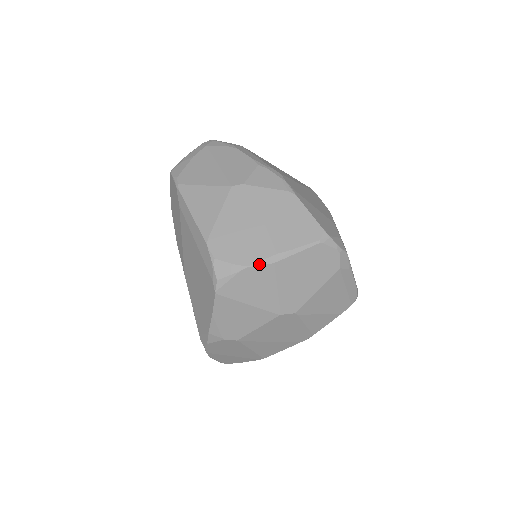
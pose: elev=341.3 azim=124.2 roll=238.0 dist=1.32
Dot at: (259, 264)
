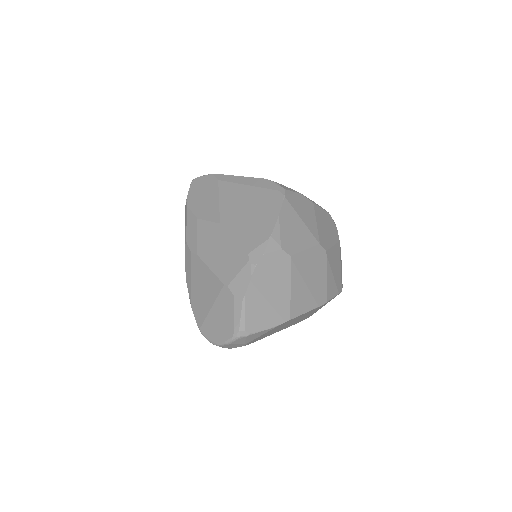
Dot at: (306, 197)
